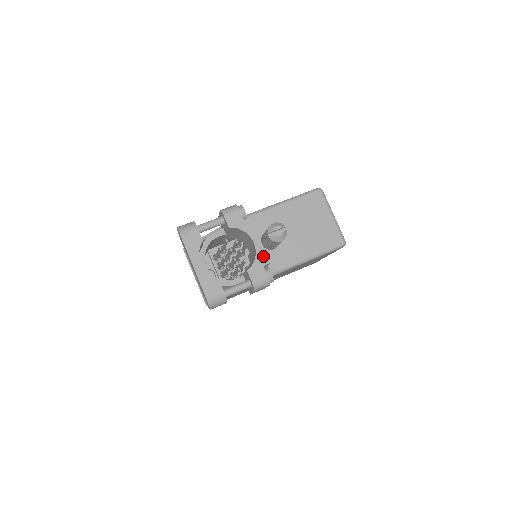
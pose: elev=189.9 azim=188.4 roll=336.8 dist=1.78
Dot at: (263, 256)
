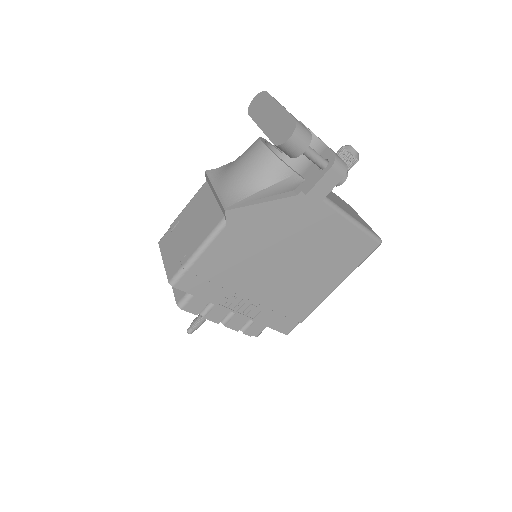
Dot at: occluded
